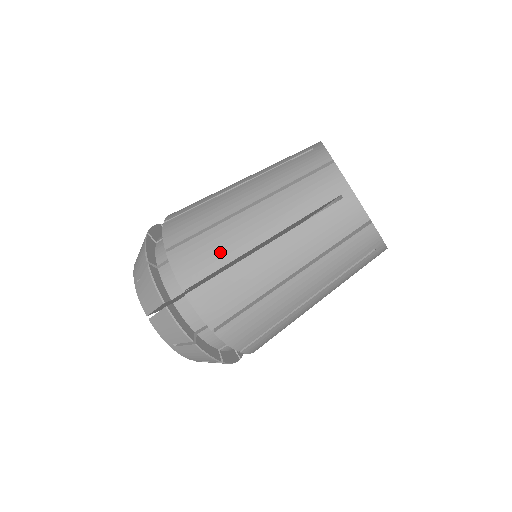
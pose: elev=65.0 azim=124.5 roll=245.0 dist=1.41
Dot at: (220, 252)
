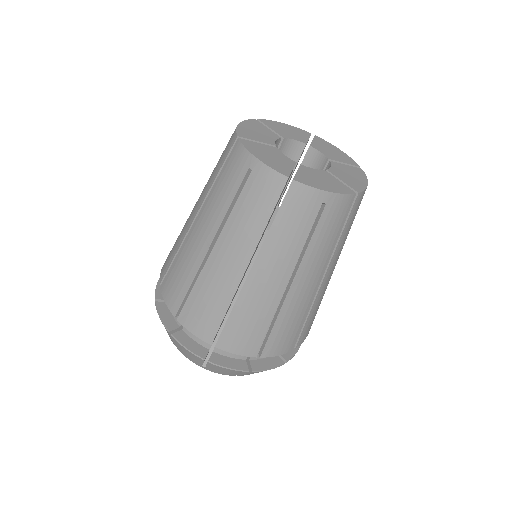
Dot at: (186, 271)
